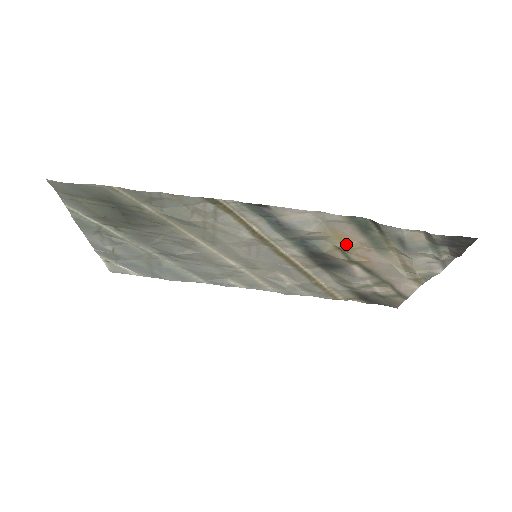
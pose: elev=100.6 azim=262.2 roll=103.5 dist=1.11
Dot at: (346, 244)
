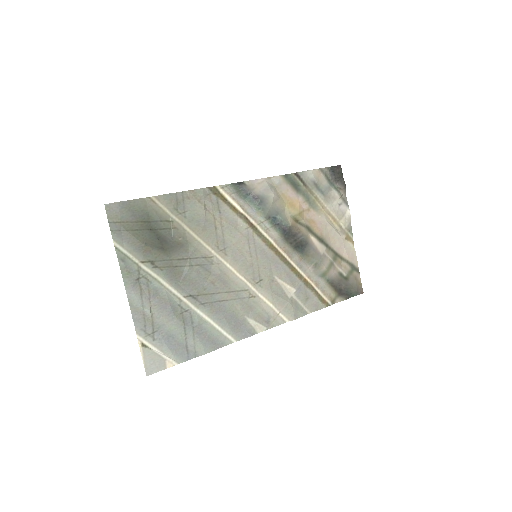
Dot at: (296, 209)
